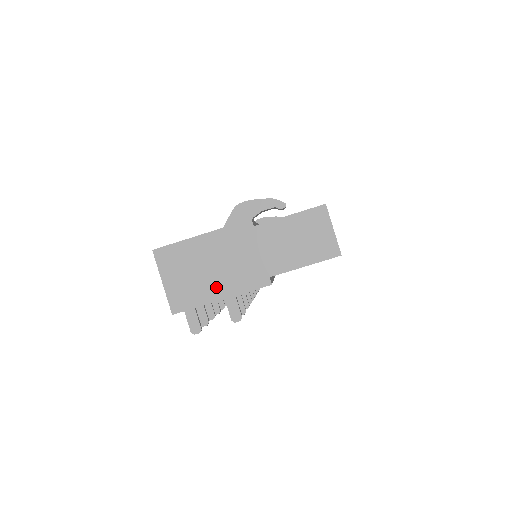
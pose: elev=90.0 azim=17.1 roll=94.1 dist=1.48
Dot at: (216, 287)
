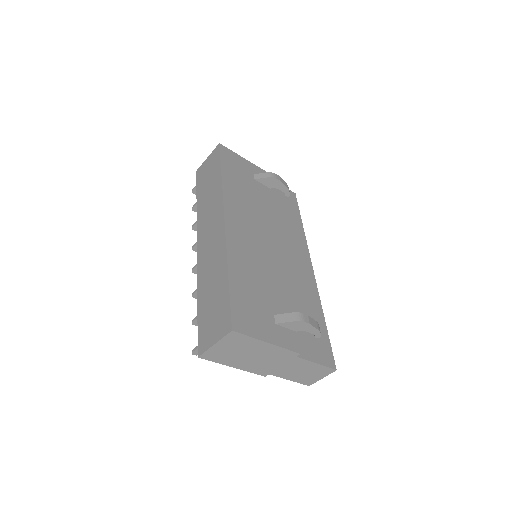
Dot at: (239, 363)
